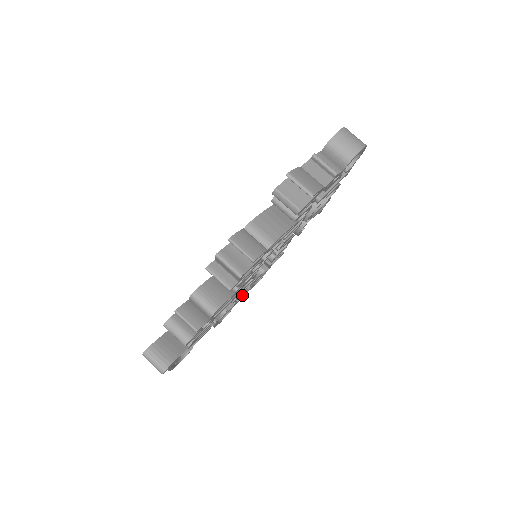
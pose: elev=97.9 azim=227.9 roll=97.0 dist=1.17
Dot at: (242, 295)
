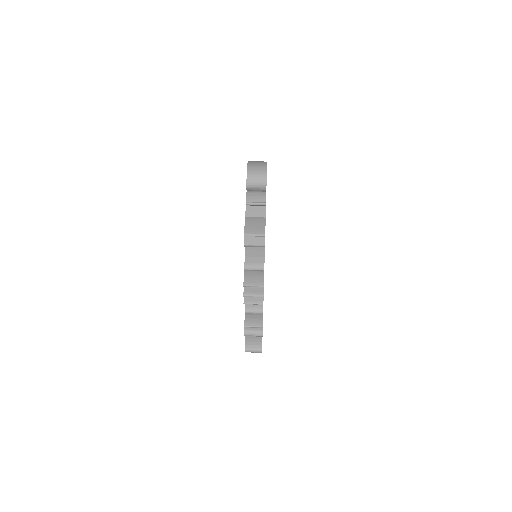
Dot at: occluded
